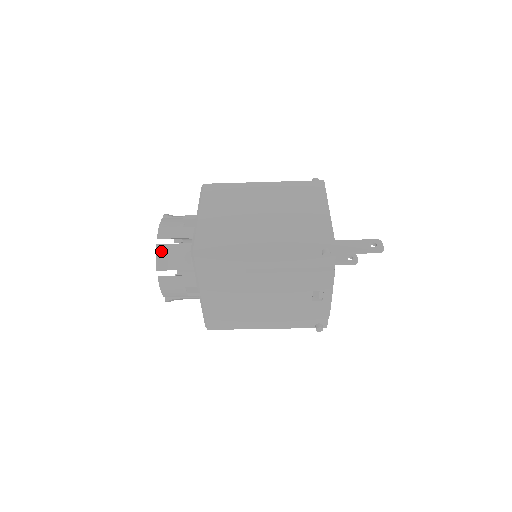
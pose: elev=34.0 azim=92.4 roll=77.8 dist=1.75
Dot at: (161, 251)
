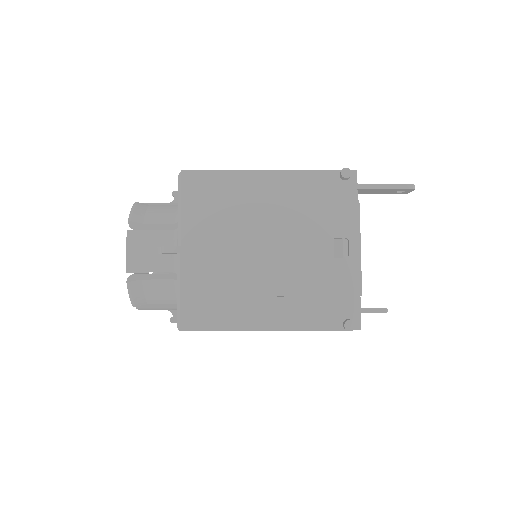
Dot at: (140, 206)
